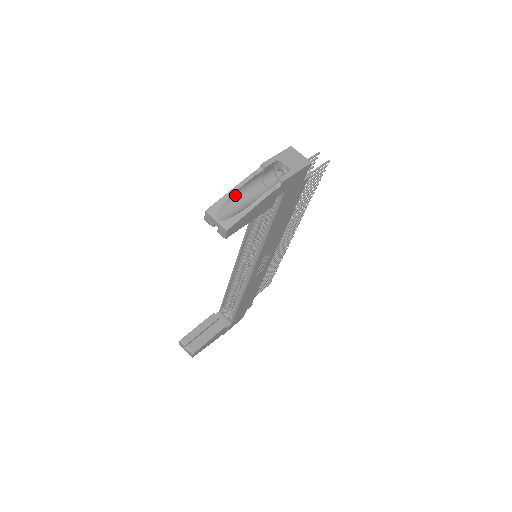
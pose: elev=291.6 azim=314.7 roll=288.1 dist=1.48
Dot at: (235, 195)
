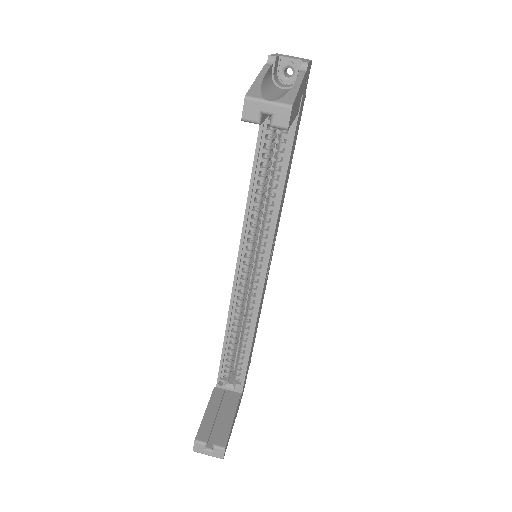
Dot at: (264, 84)
